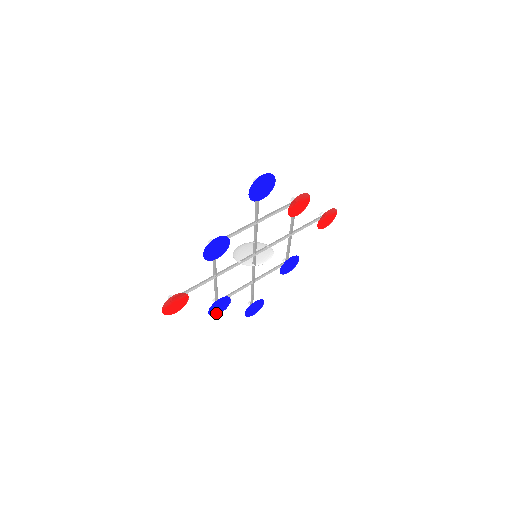
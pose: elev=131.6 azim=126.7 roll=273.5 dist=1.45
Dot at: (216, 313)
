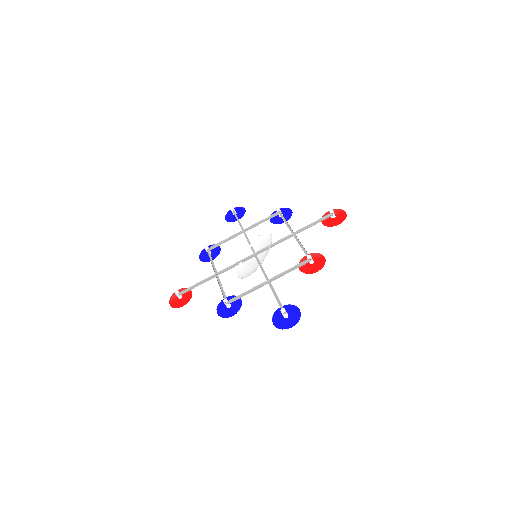
Dot at: (204, 250)
